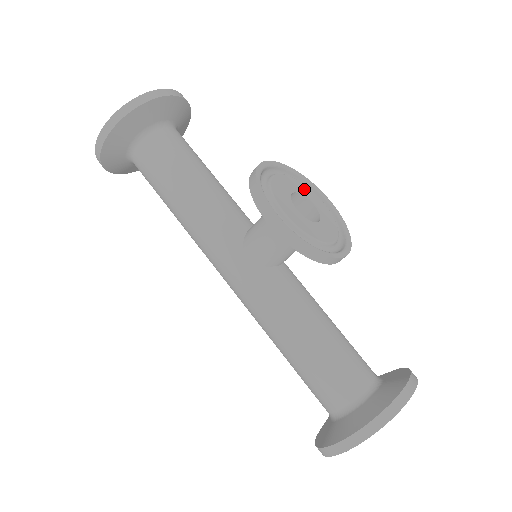
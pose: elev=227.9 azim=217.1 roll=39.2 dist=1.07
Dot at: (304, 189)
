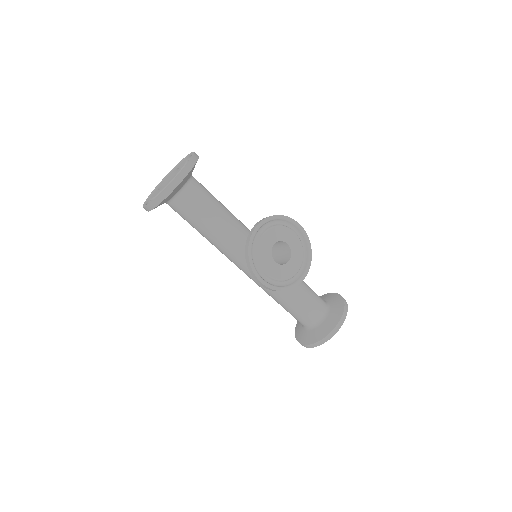
Dot at: (281, 233)
